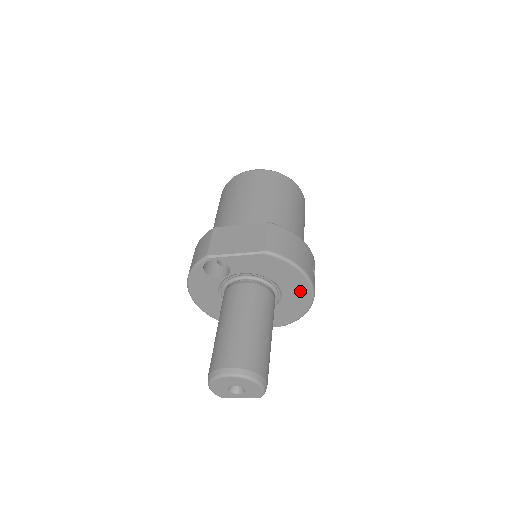
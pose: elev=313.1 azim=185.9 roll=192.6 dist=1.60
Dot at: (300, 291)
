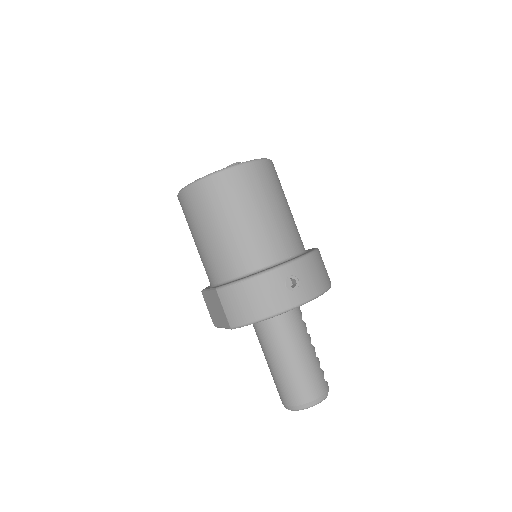
Dot at: occluded
